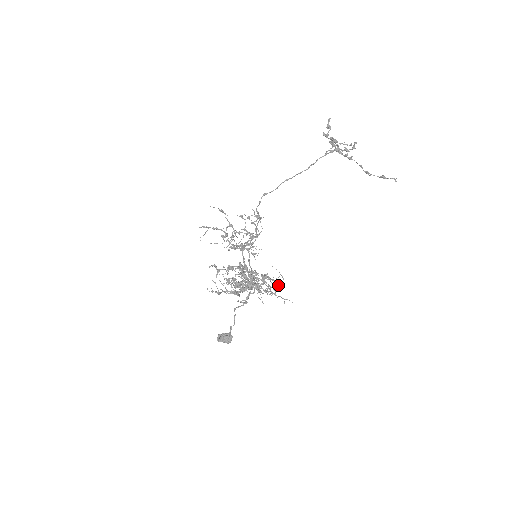
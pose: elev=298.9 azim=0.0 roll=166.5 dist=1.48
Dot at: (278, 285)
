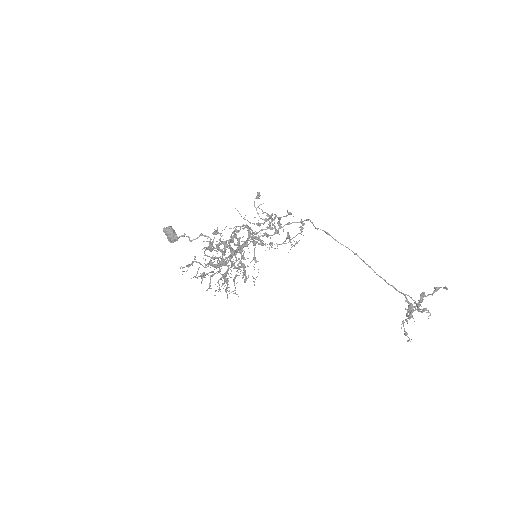
Dot at: (245, 282)
